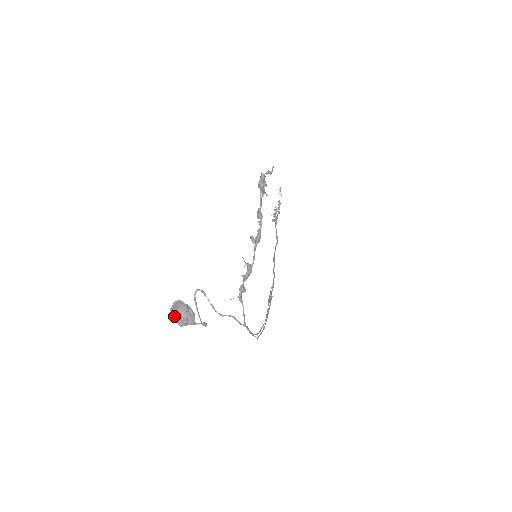
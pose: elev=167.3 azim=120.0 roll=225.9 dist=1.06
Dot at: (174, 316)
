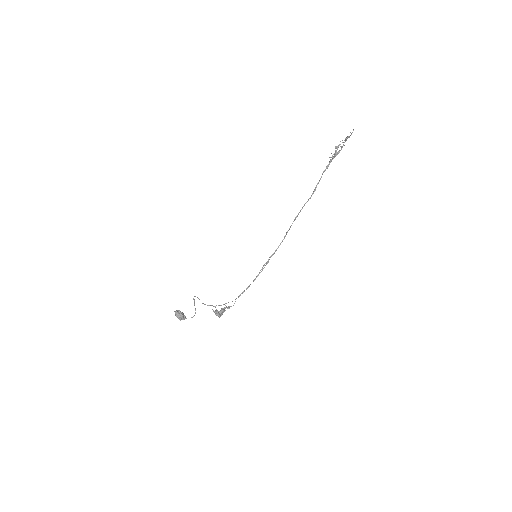
Dot at: (176, 315)
